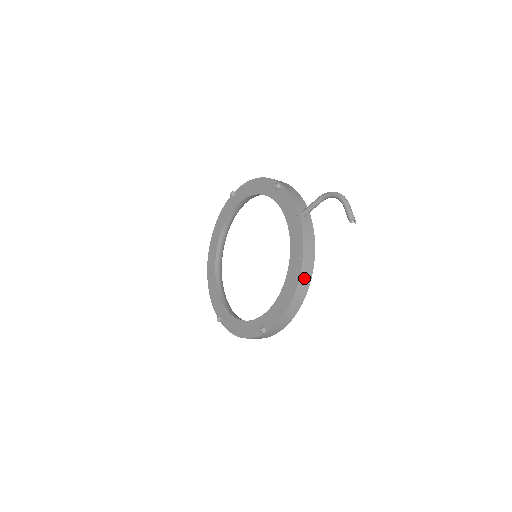
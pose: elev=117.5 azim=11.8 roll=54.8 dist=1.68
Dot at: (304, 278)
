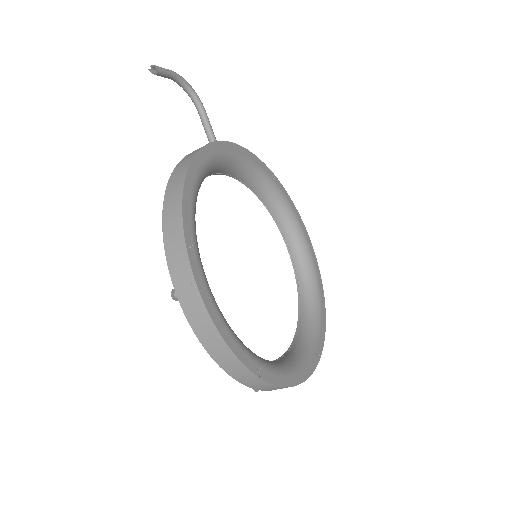
Dot at: (176, 177)
